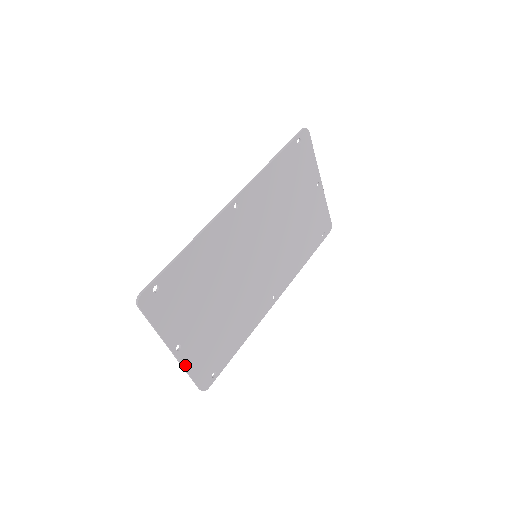
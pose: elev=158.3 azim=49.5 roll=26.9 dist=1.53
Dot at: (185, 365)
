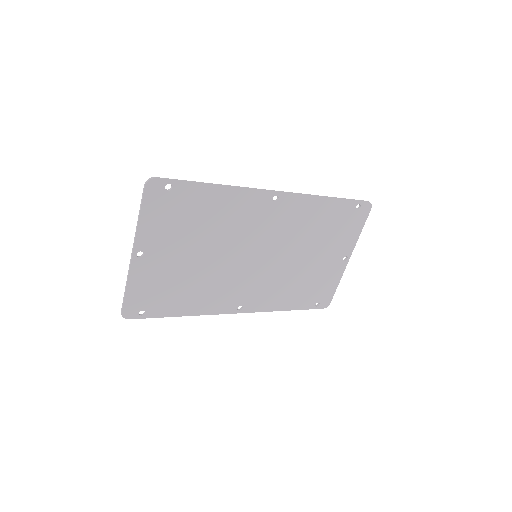
Dot at: (131, 275)
